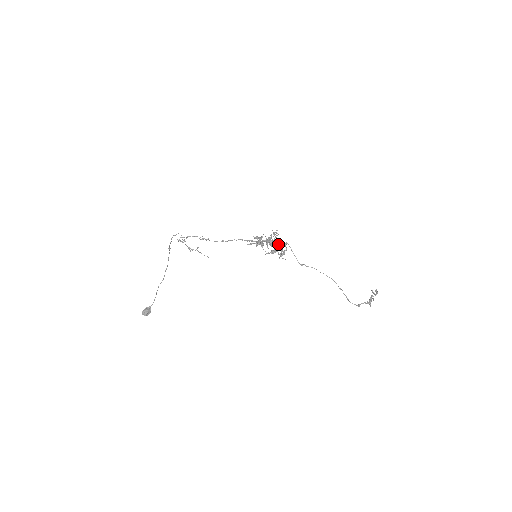
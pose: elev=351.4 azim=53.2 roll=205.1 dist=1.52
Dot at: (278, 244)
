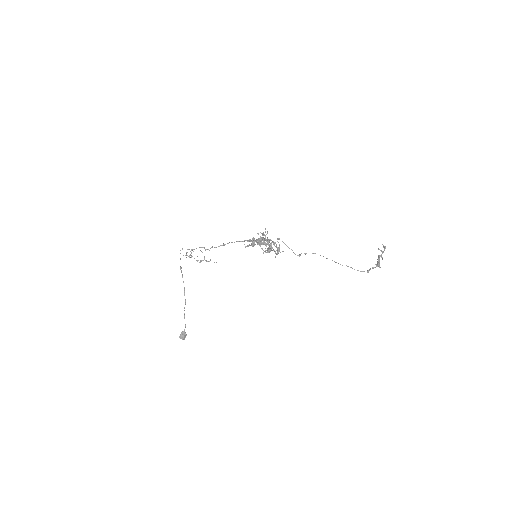
Dot at: (270, 244)
